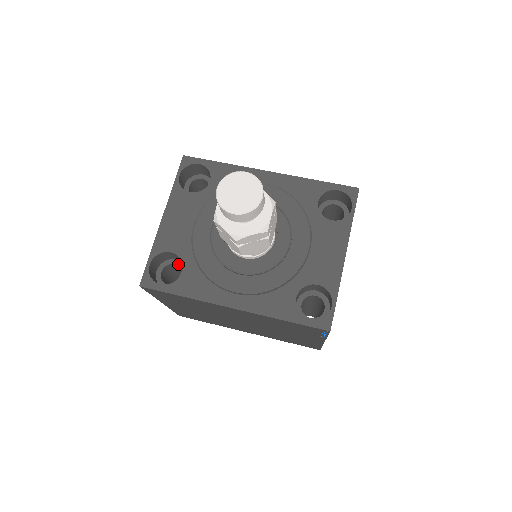
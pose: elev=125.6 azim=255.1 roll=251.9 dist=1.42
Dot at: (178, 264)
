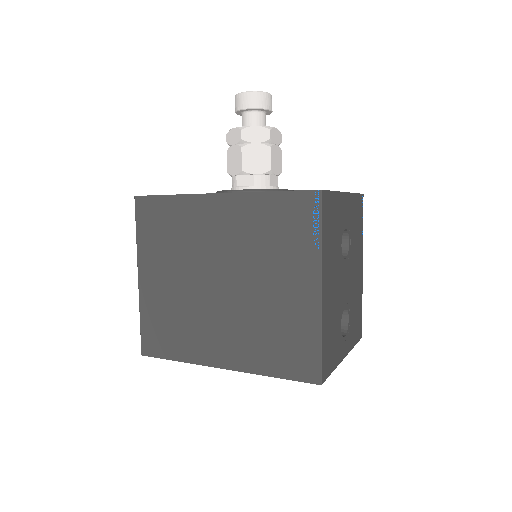
Dot at: occluded
